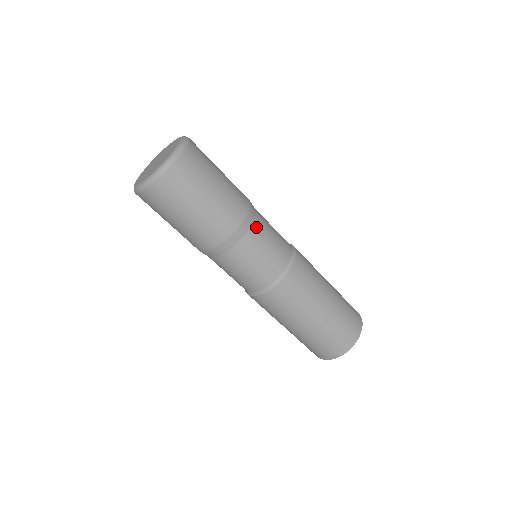
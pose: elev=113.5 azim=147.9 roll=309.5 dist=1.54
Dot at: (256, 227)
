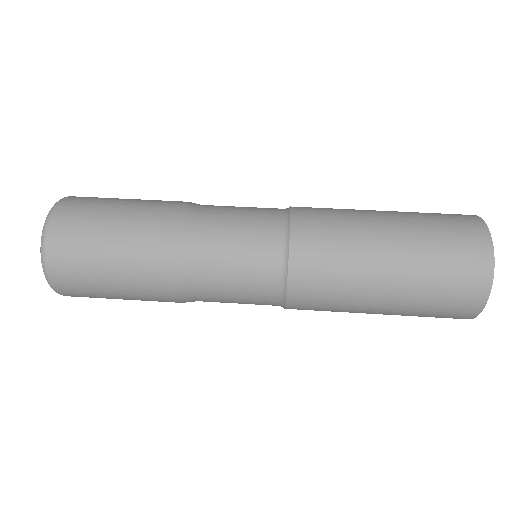
Dot at: (204, 219)
